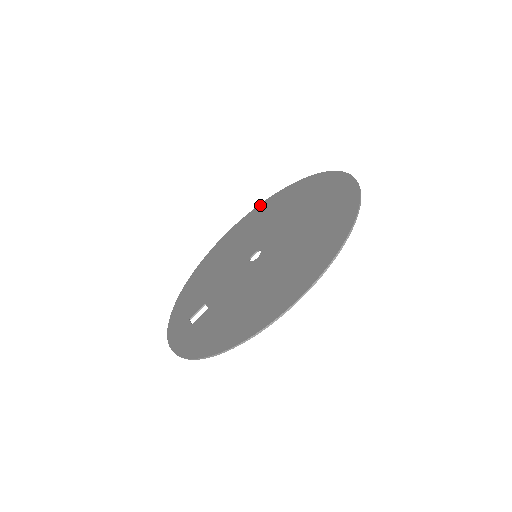
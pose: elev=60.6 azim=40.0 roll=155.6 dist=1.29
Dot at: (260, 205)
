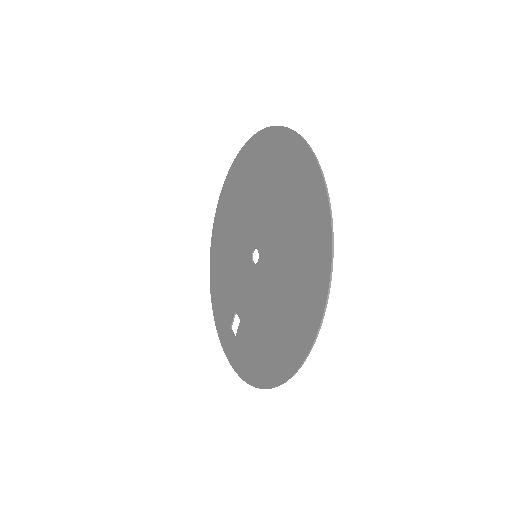
Dot at: (233, 166)
